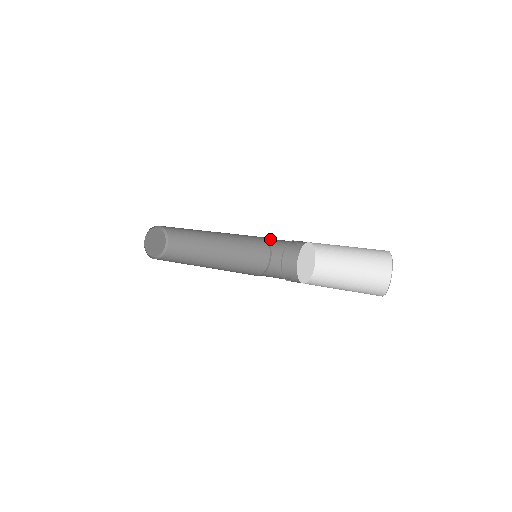
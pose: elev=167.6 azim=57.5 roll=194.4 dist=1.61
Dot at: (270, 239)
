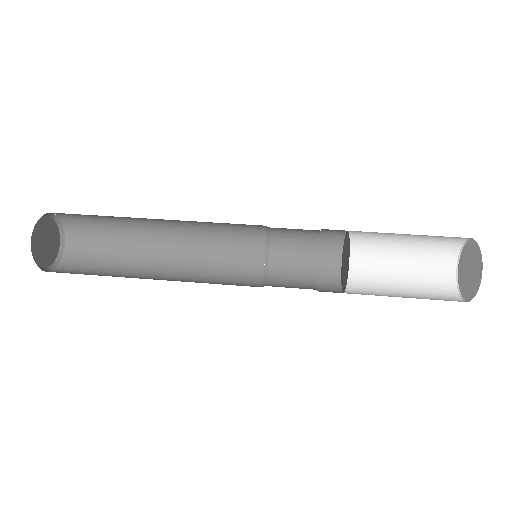
Dot at: occluded
